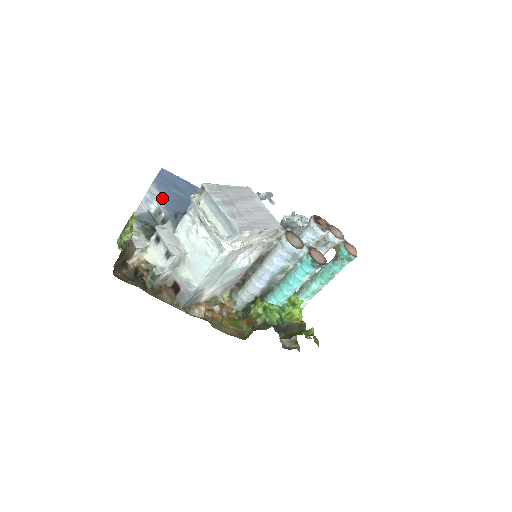
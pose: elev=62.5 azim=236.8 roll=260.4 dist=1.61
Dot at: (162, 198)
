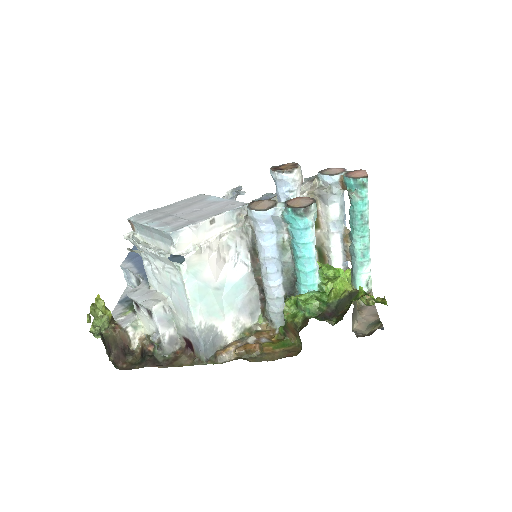
Dot at: (135, 266)
